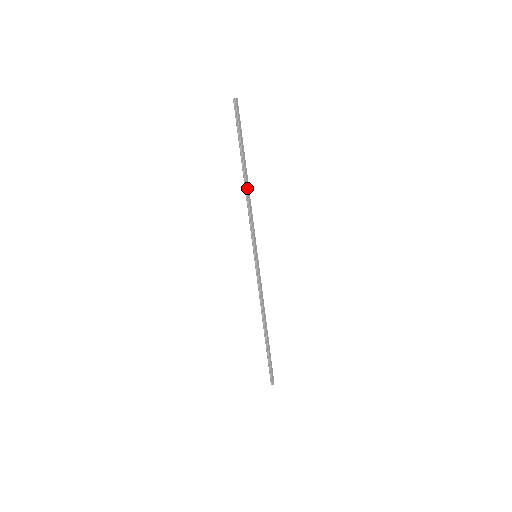
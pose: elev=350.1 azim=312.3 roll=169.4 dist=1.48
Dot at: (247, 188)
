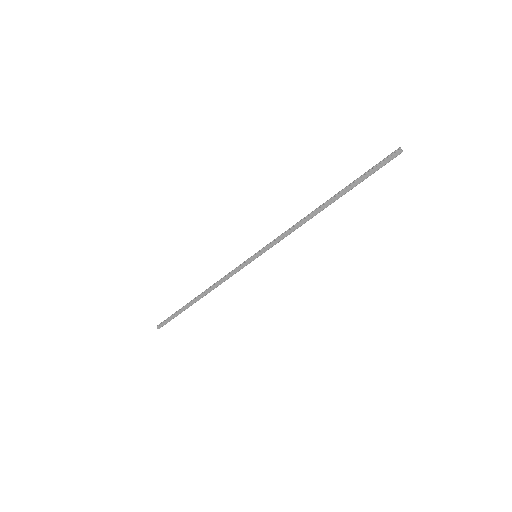
Dot at: (314, 212)
